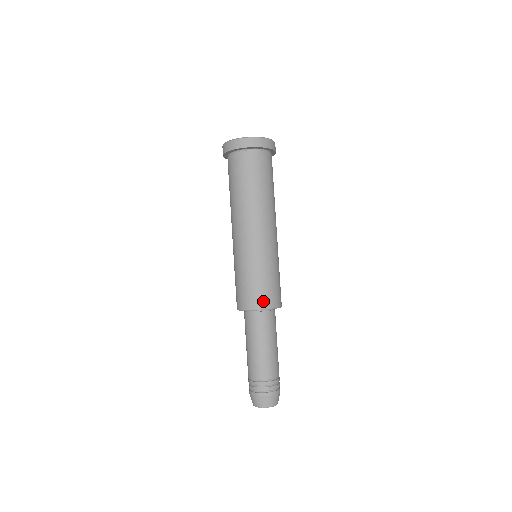
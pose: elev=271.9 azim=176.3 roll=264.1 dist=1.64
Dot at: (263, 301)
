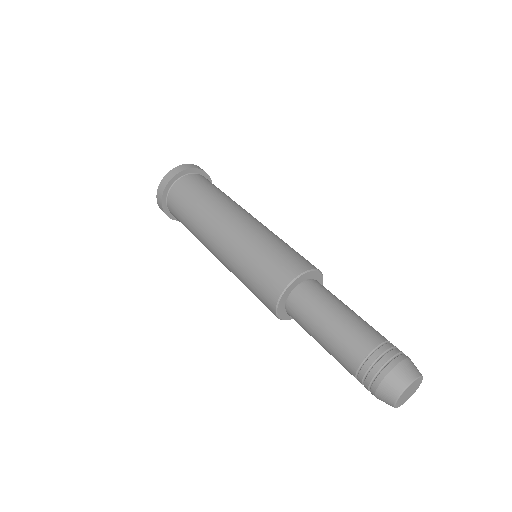
Dot at: (280, 279)
